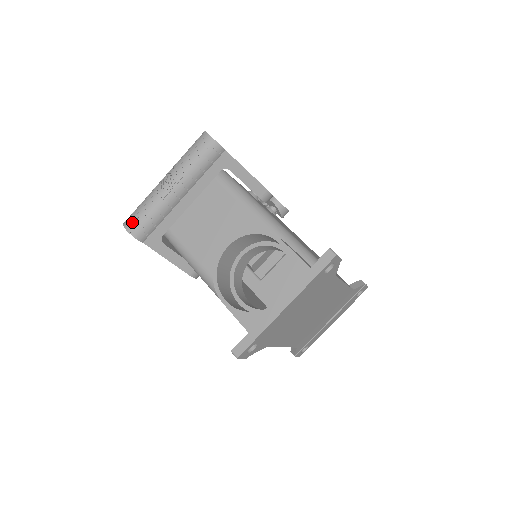
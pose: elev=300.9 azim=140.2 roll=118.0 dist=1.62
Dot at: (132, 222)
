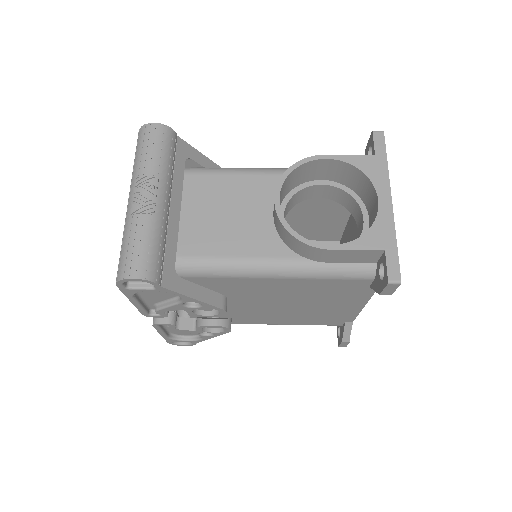
Dot at: (134, 264)
